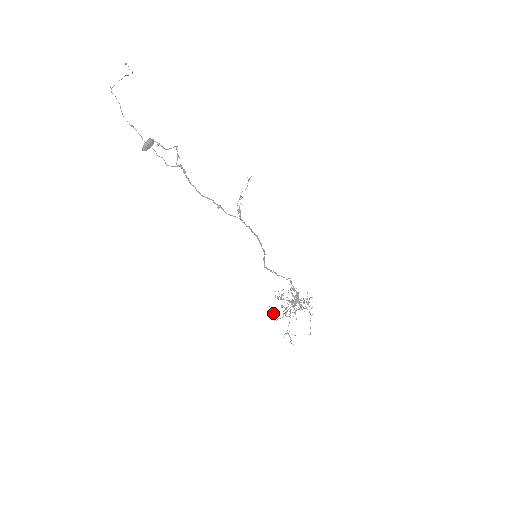
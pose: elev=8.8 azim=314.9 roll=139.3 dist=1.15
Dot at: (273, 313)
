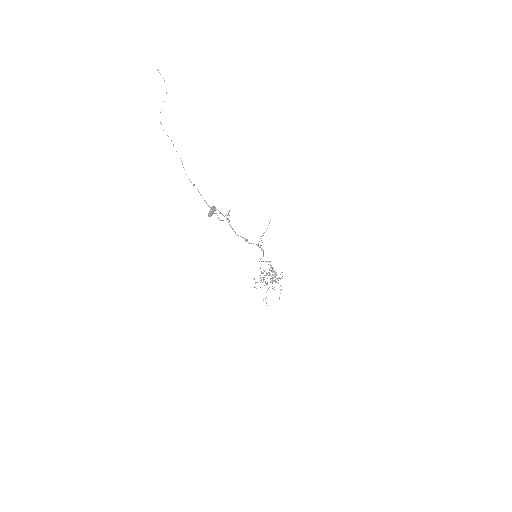
Dot at: (255, 282)
